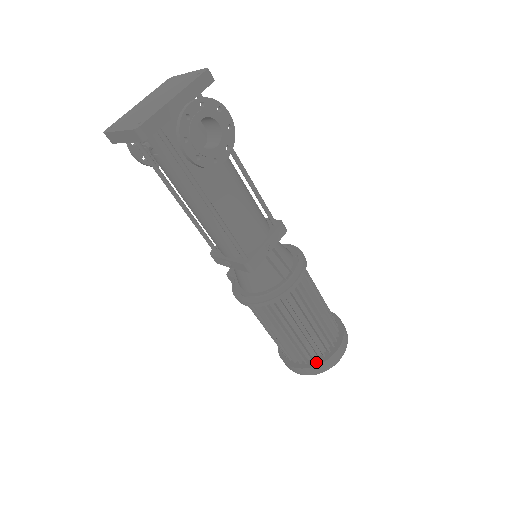
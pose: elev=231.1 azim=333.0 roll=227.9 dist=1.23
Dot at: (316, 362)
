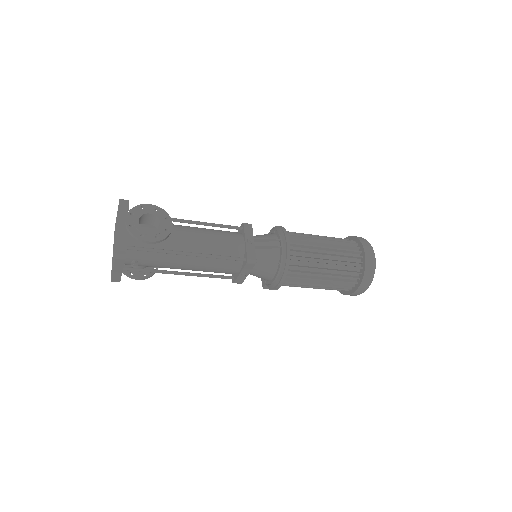
Dot at: (362, 271)
